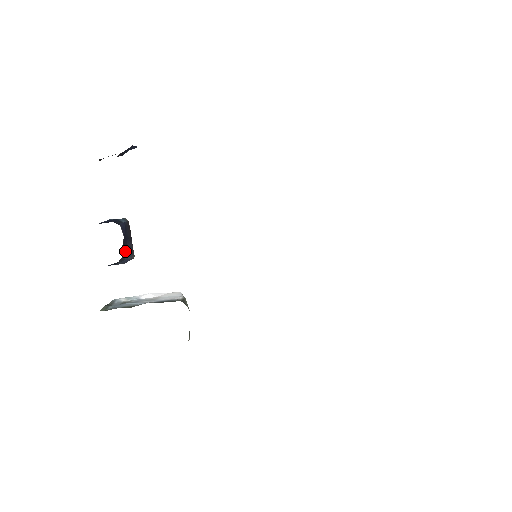
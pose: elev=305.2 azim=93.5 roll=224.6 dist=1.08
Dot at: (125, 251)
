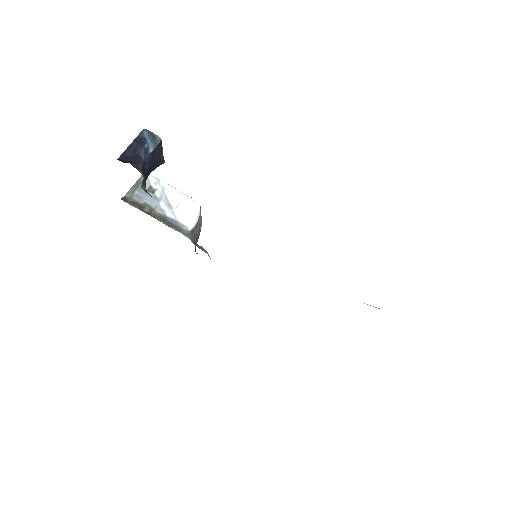
Dot at: (150, 172)
